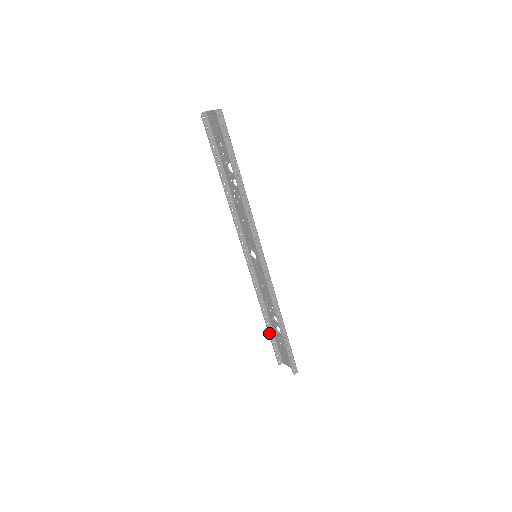
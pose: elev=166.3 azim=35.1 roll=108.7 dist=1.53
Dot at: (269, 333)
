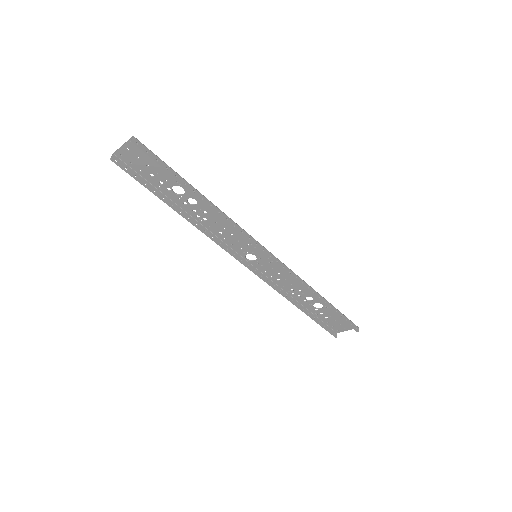
Dot at: (310, 317)
